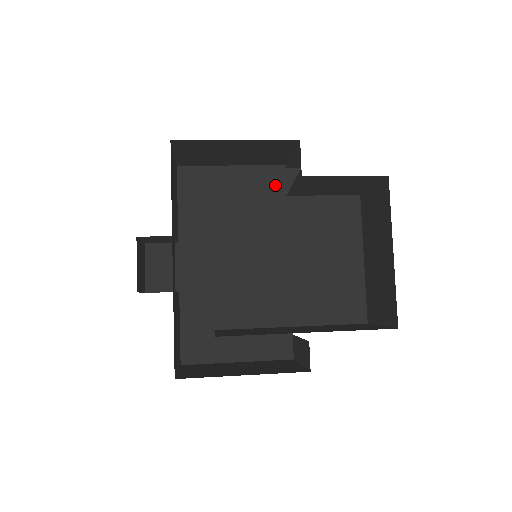
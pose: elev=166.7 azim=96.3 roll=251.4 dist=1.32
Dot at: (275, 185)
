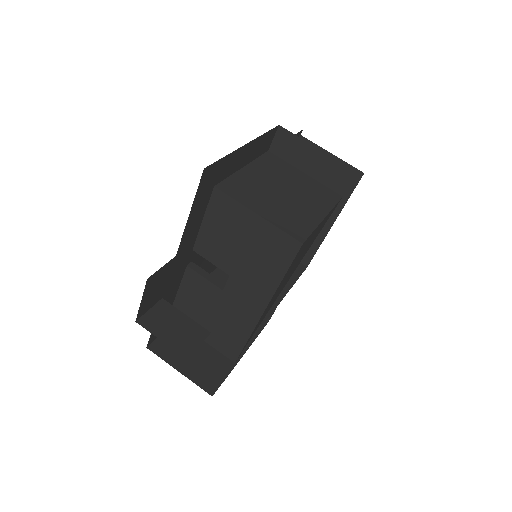
Dot at: occluded
